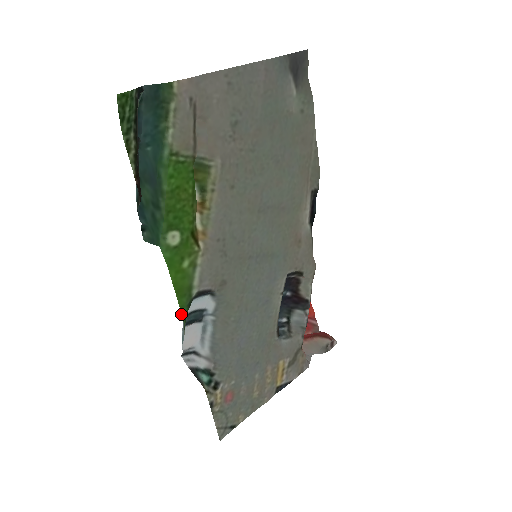
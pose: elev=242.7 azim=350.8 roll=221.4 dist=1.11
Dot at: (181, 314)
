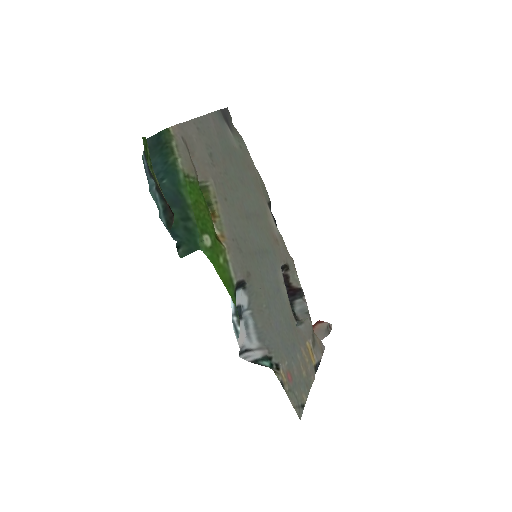
Dot at: occluded
